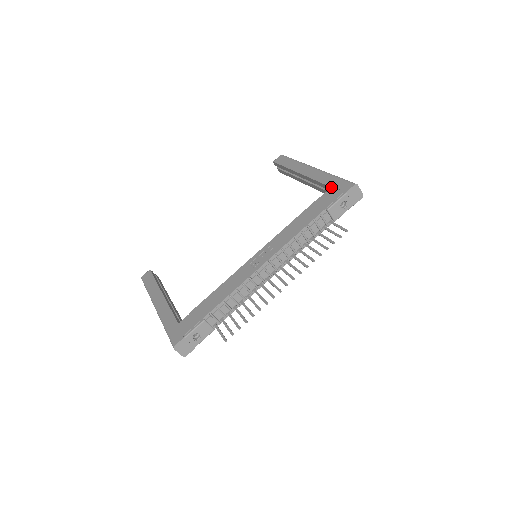
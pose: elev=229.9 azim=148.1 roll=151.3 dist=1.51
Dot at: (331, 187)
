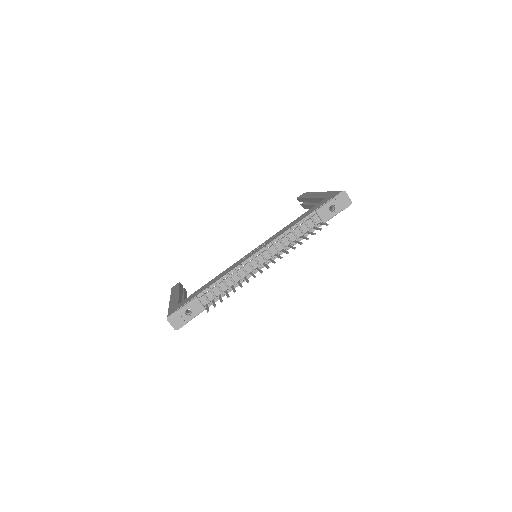
Dot at: (326, 198)
